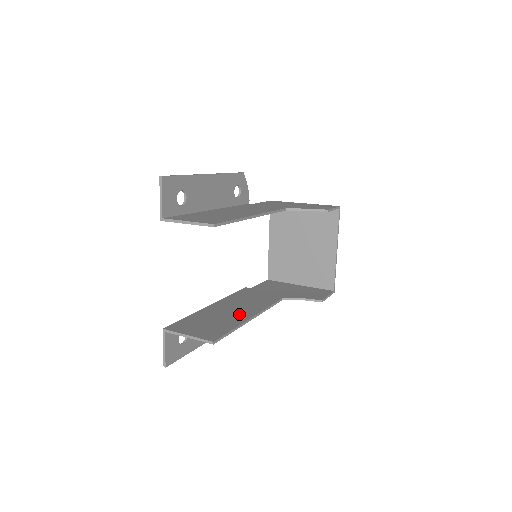
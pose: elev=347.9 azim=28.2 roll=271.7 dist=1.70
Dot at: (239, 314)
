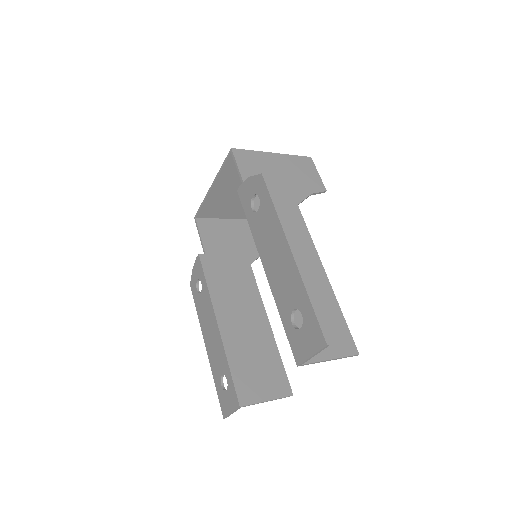
Dot at: (258, 327)
